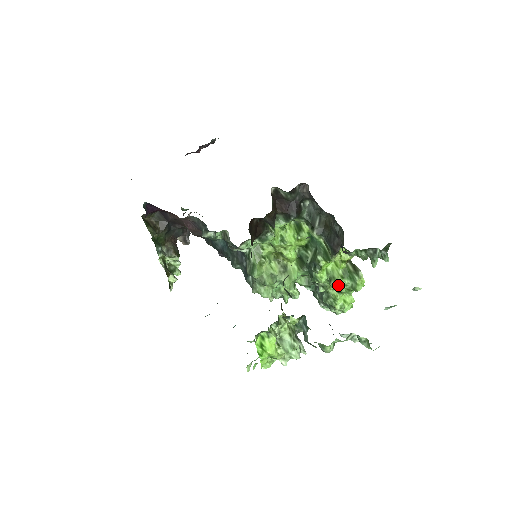
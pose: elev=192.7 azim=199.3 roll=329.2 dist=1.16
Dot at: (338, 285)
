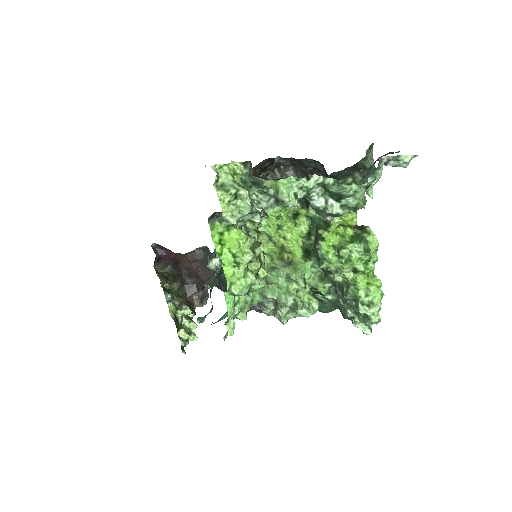
Dot at: (349, 256)
